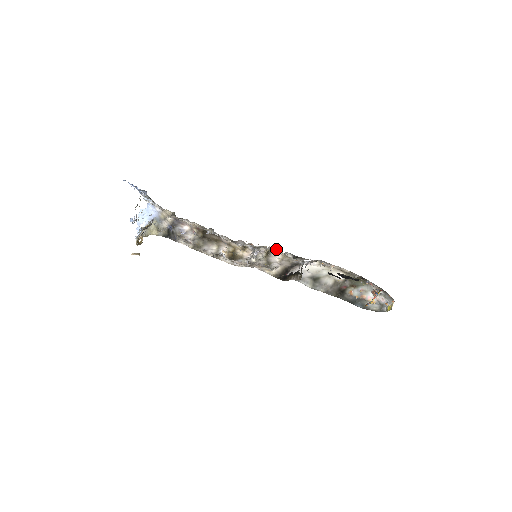
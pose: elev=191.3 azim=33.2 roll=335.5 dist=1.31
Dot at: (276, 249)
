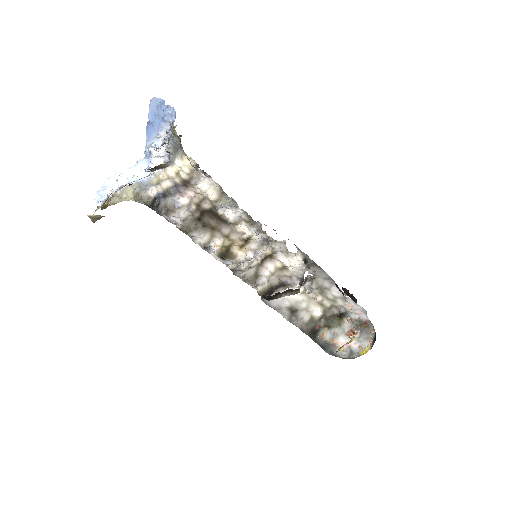
Dot at: (280, 252)
